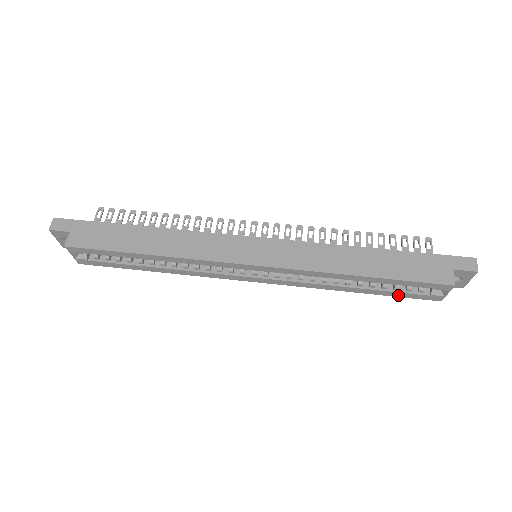
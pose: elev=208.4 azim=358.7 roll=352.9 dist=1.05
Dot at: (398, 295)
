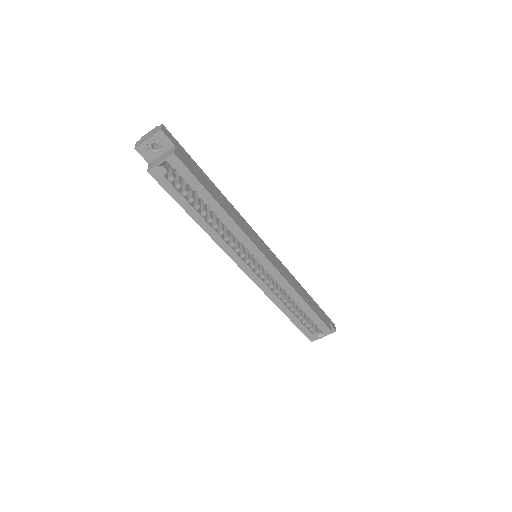
Dot at: (300, 327)
